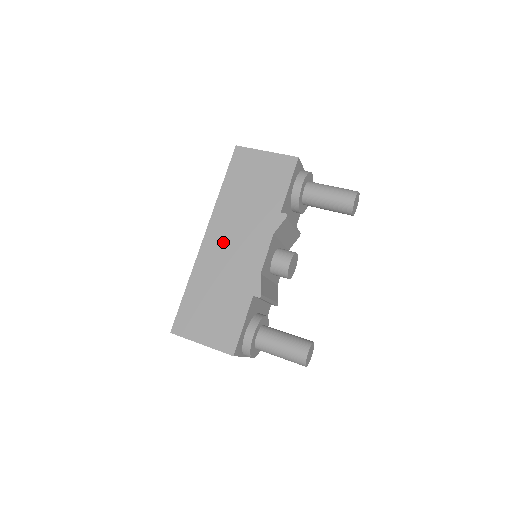
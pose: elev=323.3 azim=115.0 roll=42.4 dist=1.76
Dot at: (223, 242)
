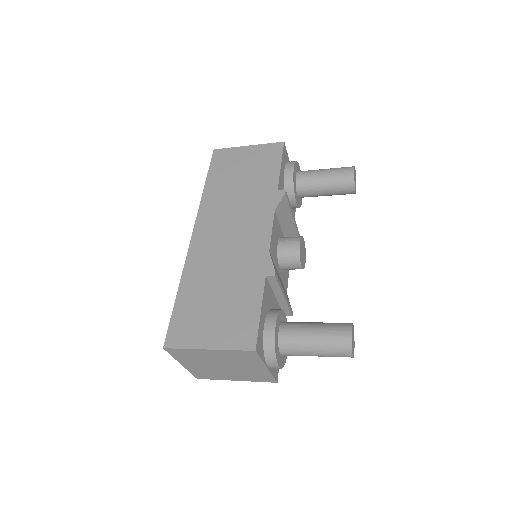
Dot at: (216, 234)
